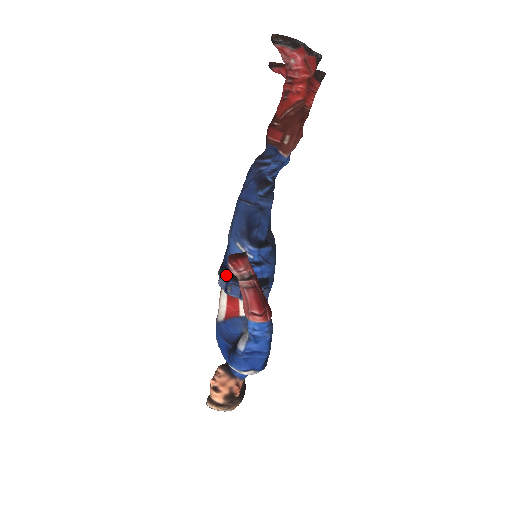
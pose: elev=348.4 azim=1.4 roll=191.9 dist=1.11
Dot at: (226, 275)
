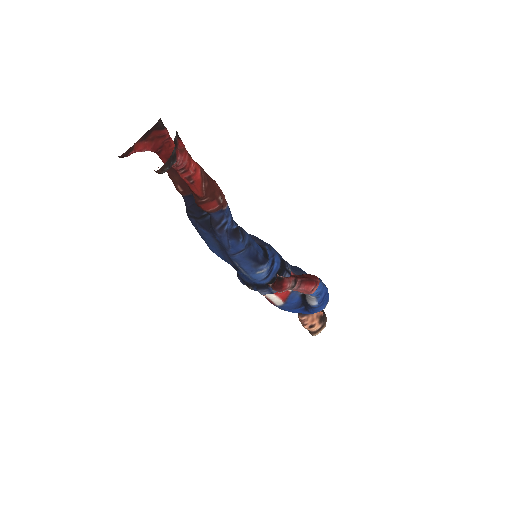
Dot at: (263, 288)
